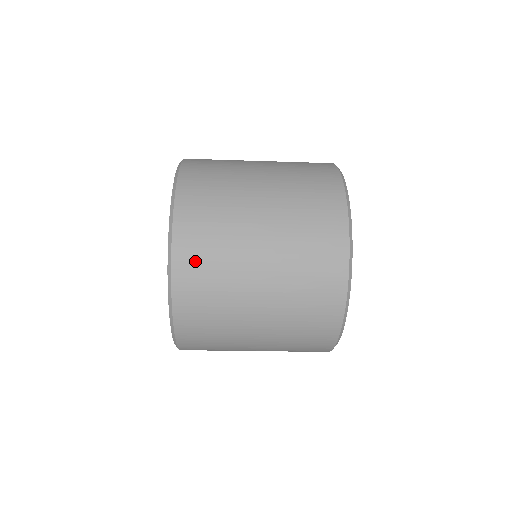
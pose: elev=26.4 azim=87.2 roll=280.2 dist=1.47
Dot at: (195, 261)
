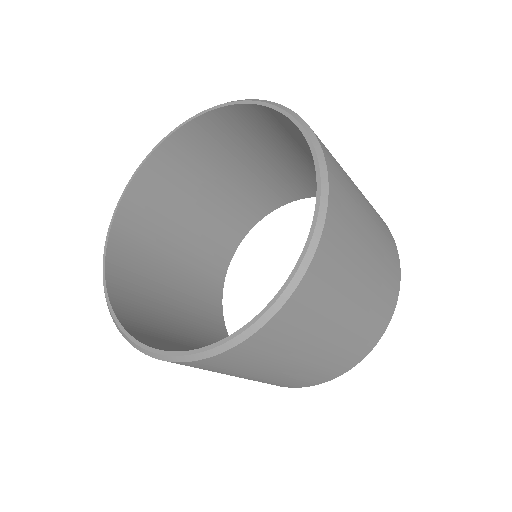
Dot at: (332, 258)
